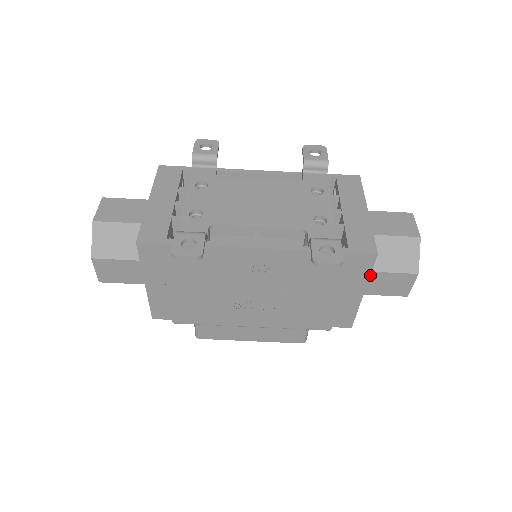
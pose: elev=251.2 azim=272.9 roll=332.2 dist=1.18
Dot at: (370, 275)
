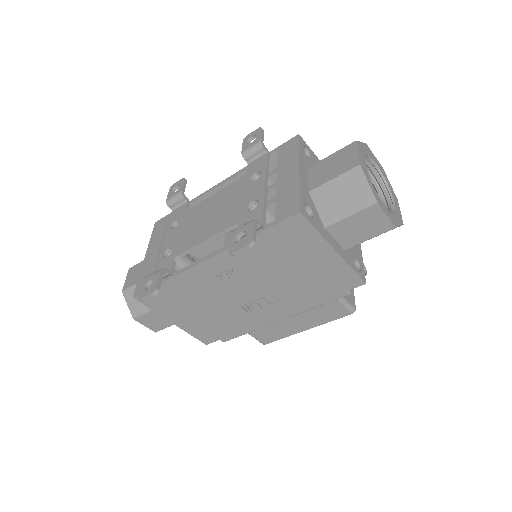
Dot at: (333, 229)
